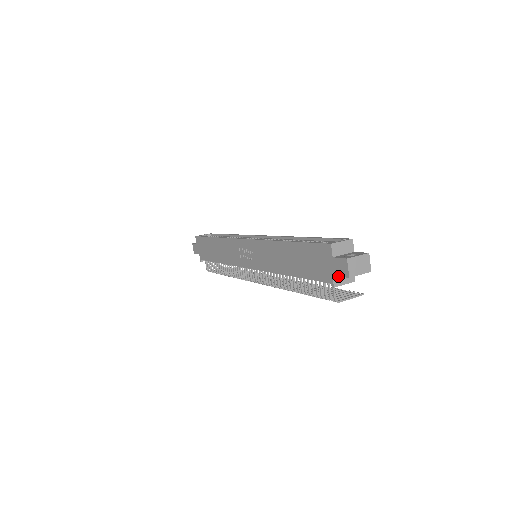
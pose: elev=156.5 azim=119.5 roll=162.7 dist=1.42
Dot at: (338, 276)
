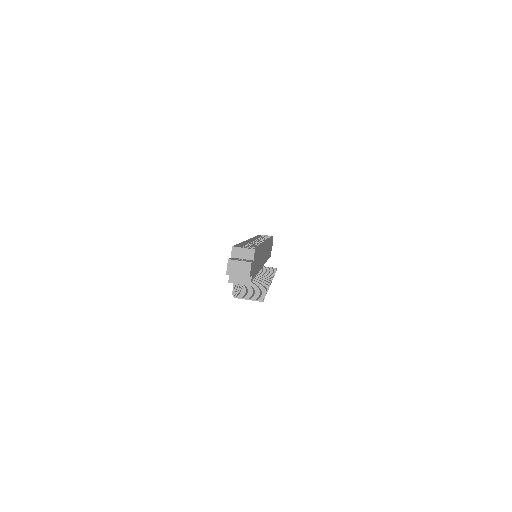
Dot at: occluded
